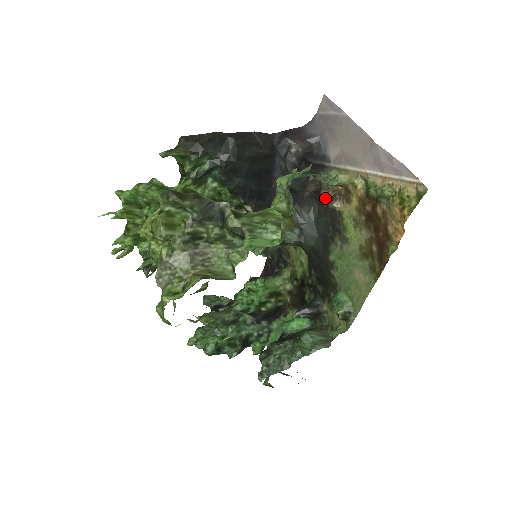
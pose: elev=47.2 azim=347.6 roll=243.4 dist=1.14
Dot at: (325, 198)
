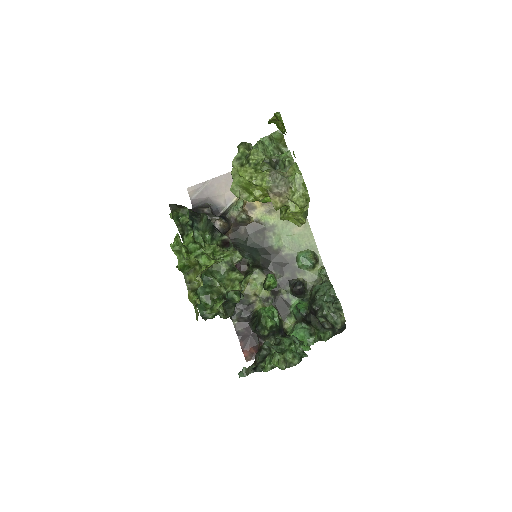
Dot at: (244, 215)
